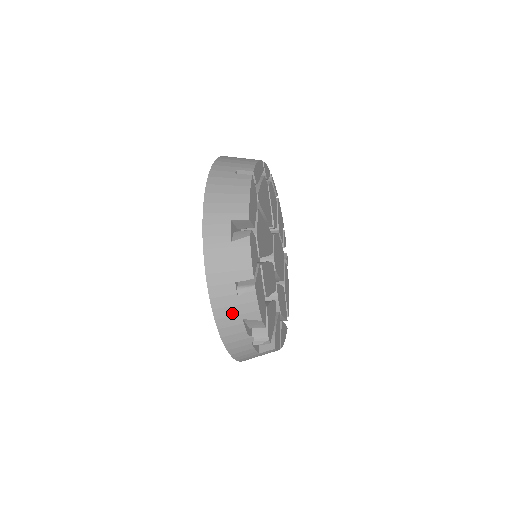
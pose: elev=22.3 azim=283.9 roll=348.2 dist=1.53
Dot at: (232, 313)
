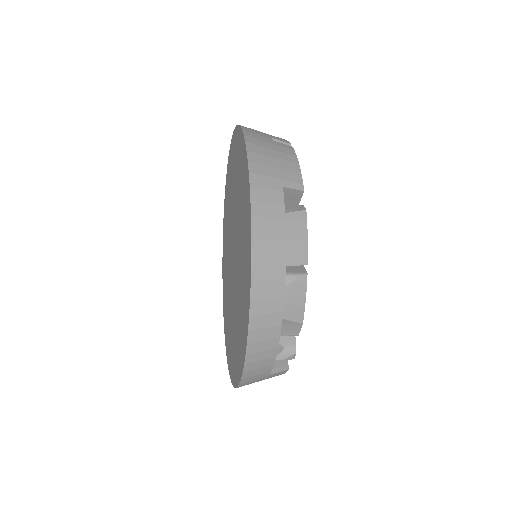
Dot at: (273, 309)
